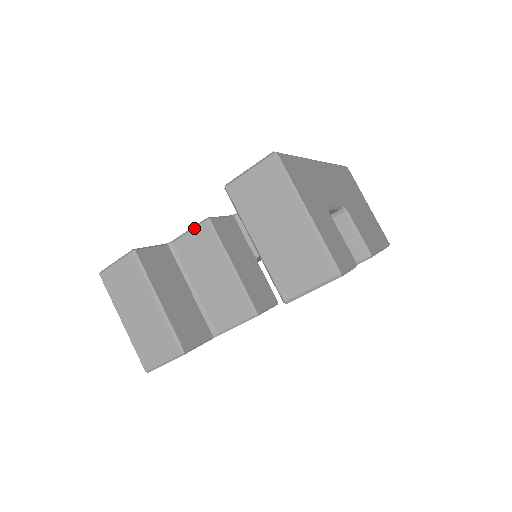
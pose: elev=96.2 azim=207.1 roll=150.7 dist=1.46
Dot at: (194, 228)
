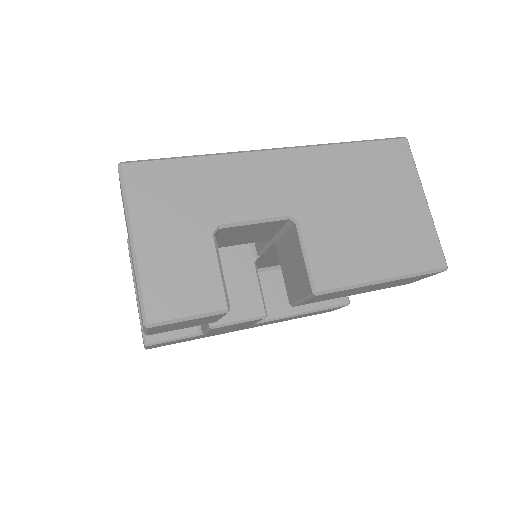
Dot at: occluded
